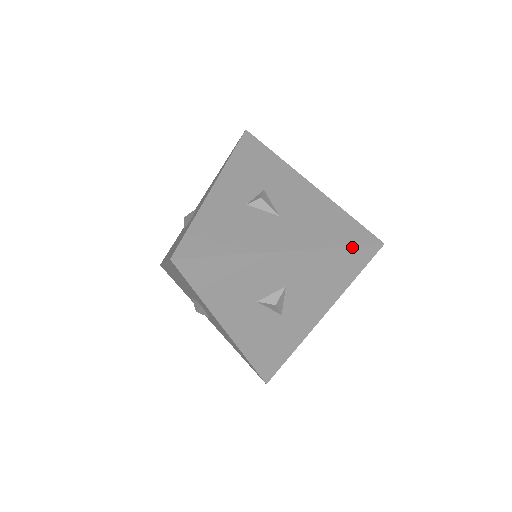
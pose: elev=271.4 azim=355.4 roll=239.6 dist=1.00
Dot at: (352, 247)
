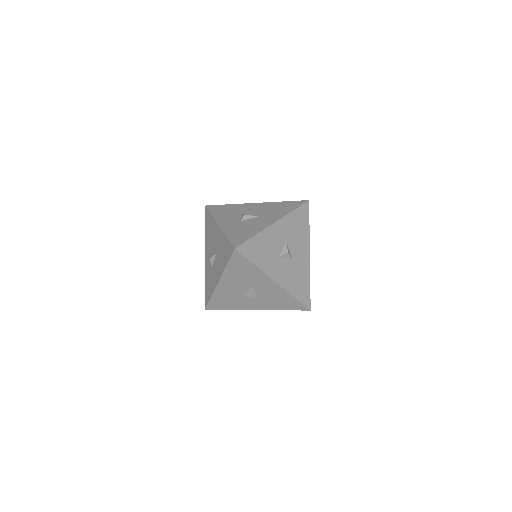
Dot at: (298, 208)
